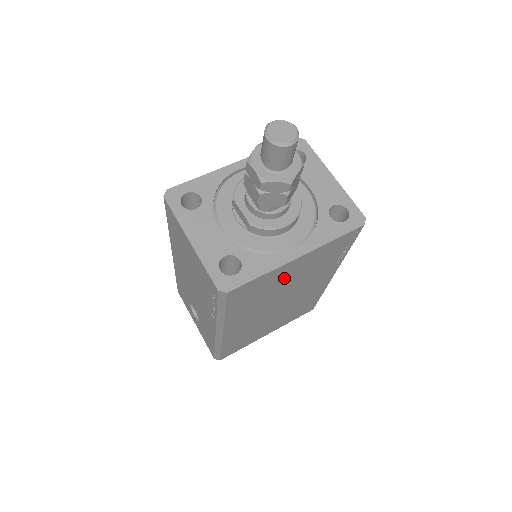
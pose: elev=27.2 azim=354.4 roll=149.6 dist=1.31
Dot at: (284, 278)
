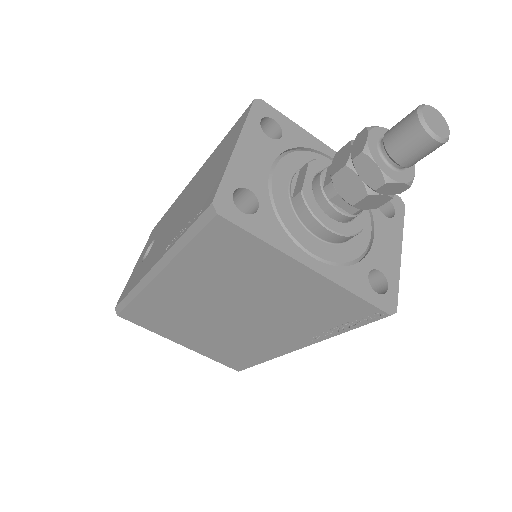
Dot at: (270, 280)
